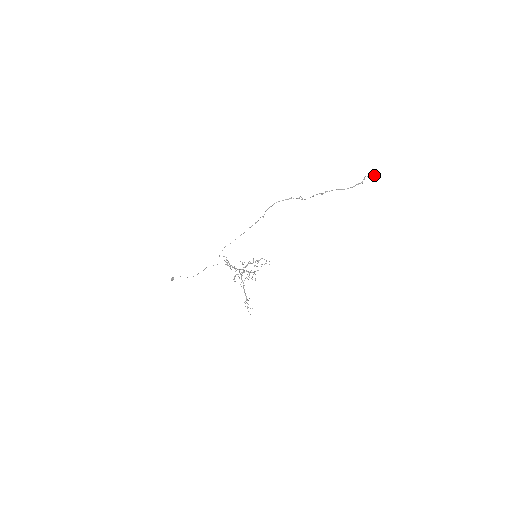
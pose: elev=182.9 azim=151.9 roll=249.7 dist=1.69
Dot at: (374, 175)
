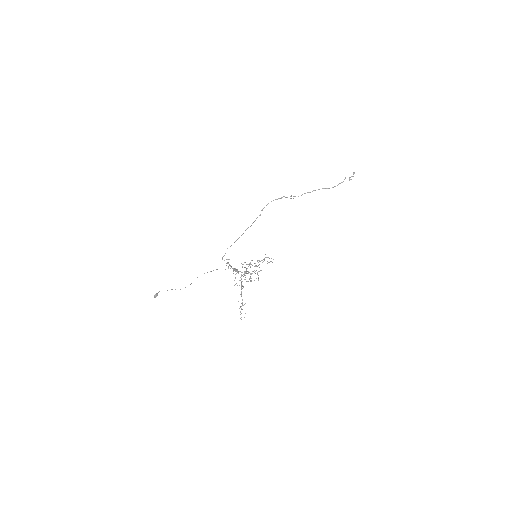
Dot at: (352, 176)
